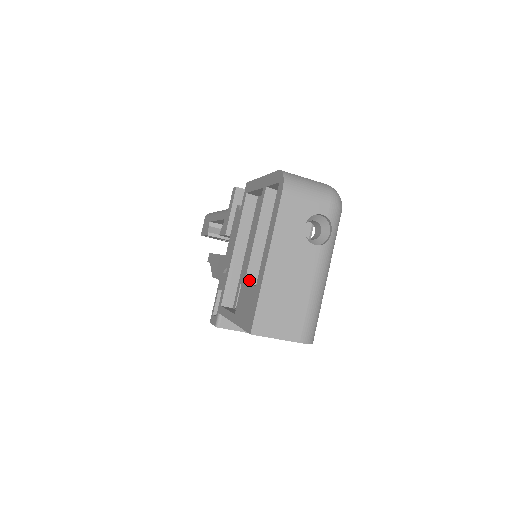
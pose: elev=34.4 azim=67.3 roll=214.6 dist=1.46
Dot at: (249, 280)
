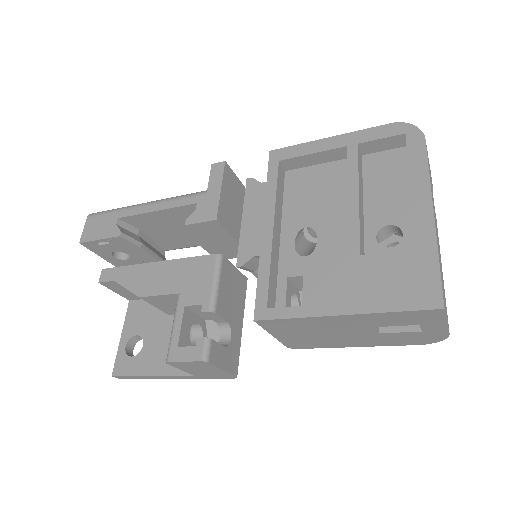
Dot at: (361, 254)
